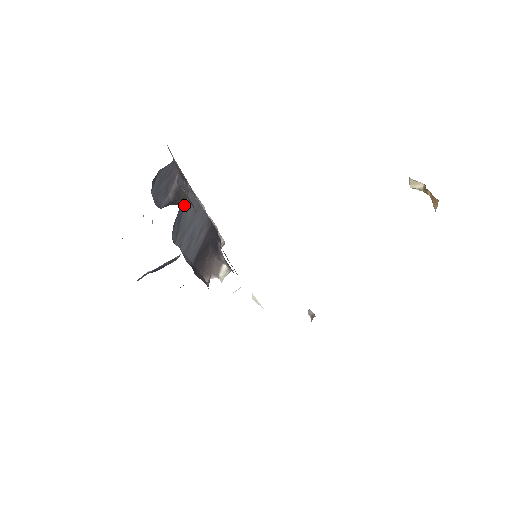
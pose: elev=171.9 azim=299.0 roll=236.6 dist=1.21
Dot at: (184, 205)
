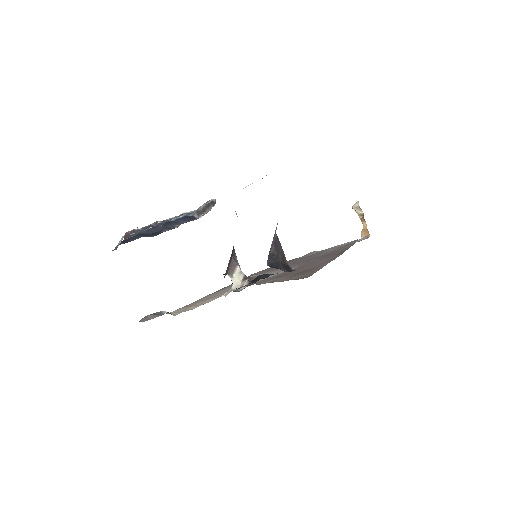
Dot at: occluded
